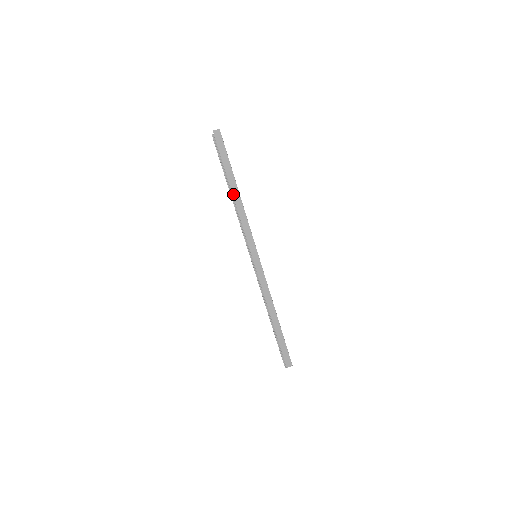
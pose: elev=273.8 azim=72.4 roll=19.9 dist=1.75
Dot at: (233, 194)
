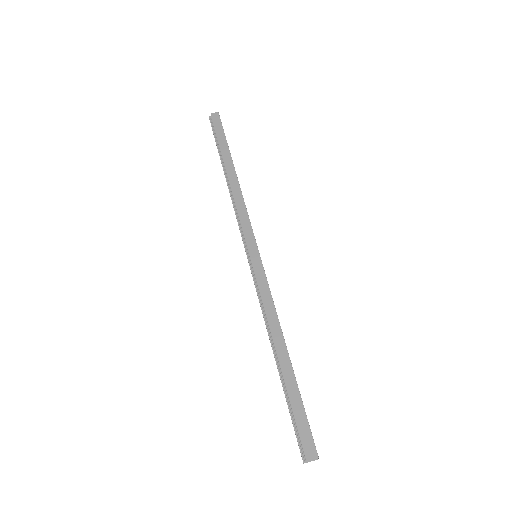
Dot at: (227, 172)
